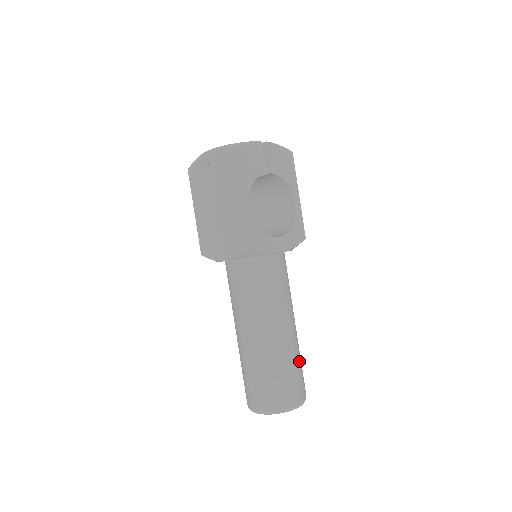
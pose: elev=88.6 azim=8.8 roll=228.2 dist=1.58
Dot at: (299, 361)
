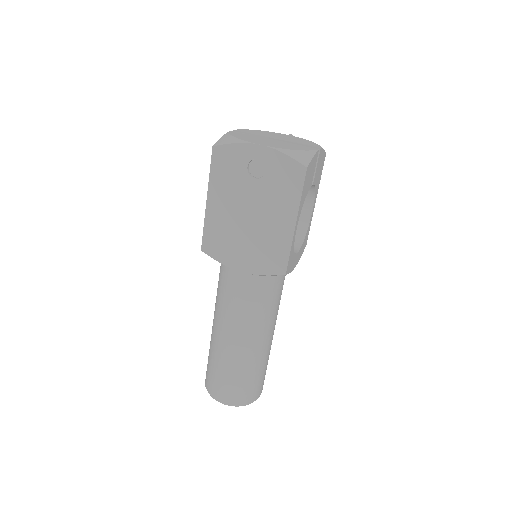
Dot at: occluded
